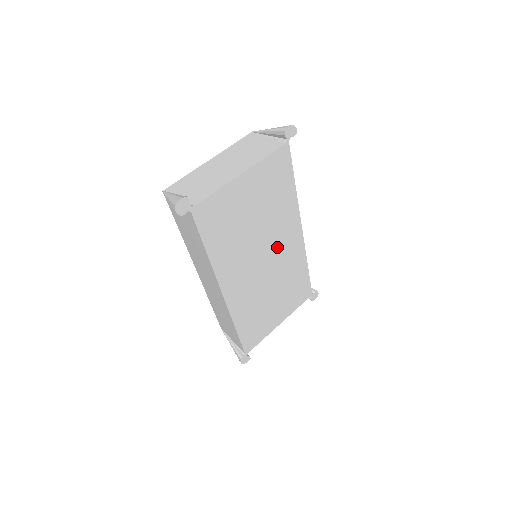
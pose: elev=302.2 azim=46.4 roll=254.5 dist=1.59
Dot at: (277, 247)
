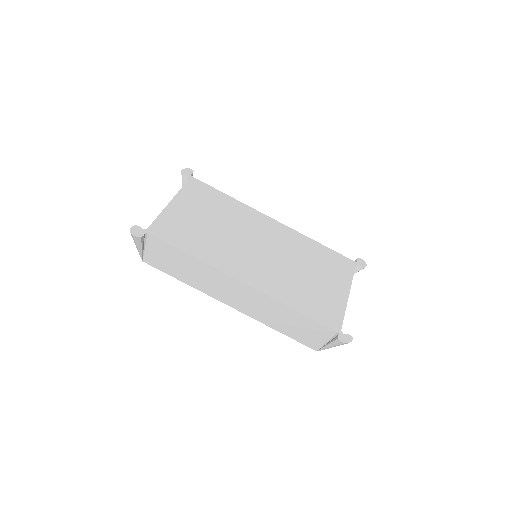
Dot at: (261, 236)
